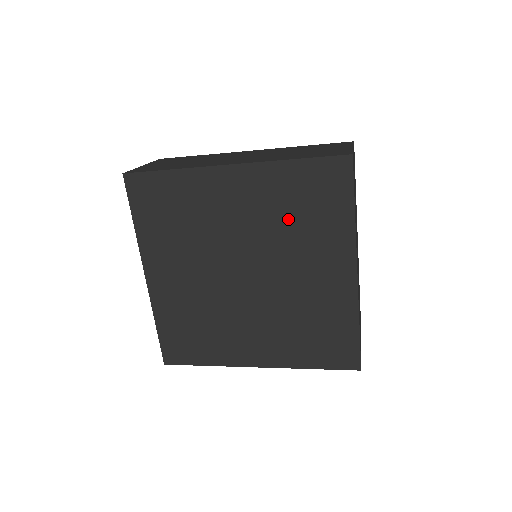
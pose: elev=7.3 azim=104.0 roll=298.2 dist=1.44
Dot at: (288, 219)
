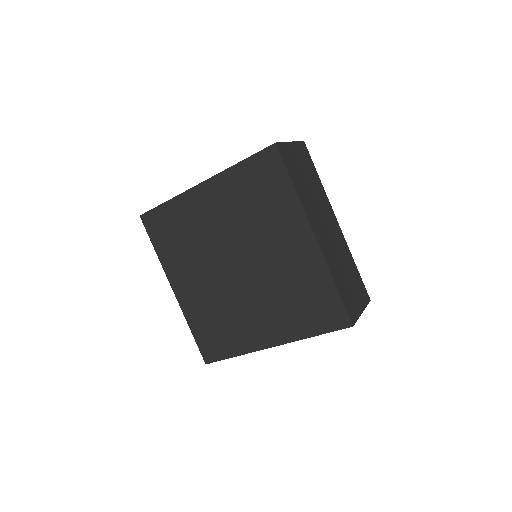
Dot at: (251, 210)
